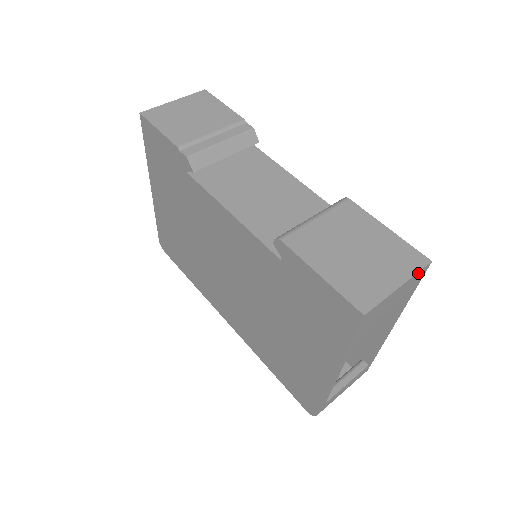
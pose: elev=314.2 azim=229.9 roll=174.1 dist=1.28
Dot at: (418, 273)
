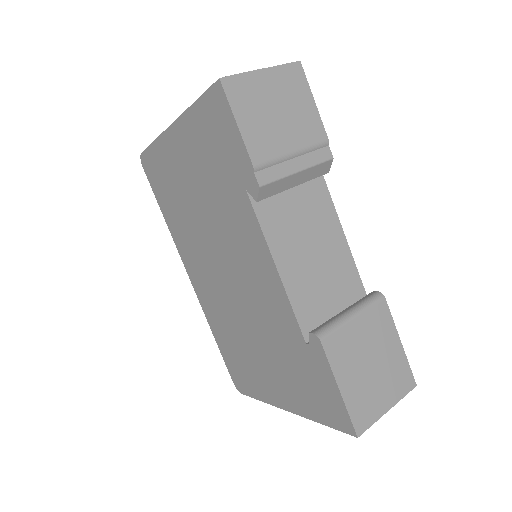
Dot at: (404, 394)
